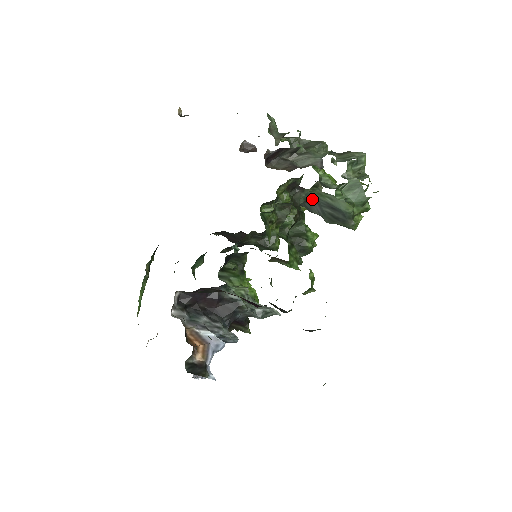
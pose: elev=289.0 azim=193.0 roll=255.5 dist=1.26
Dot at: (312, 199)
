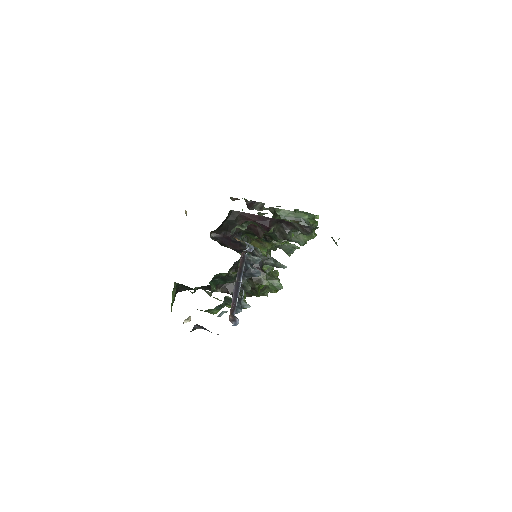
Dot at: occluded
